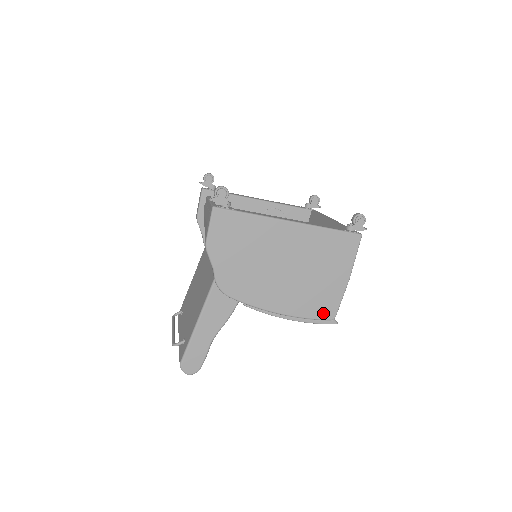
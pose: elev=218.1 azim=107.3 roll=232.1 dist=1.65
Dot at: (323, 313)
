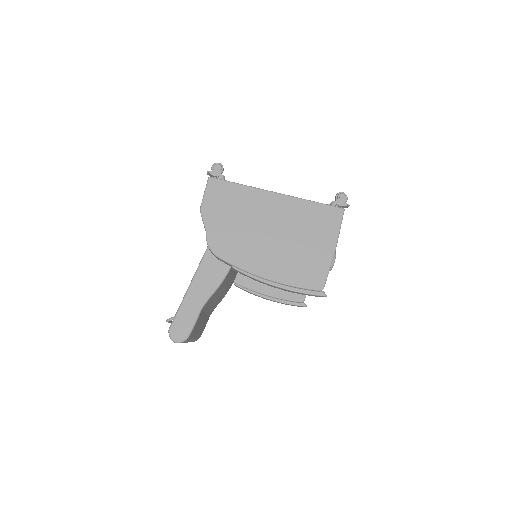
Dot at: (311, 282)
